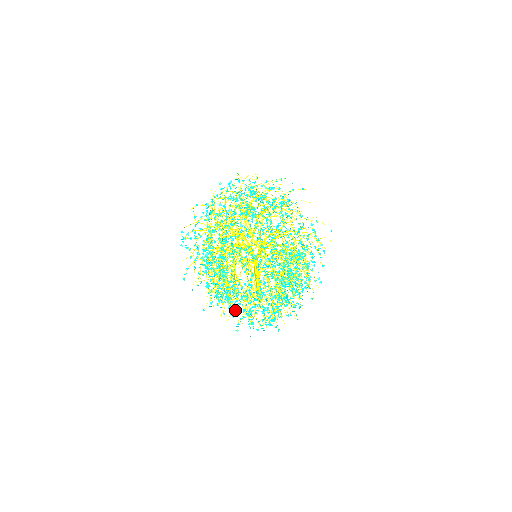
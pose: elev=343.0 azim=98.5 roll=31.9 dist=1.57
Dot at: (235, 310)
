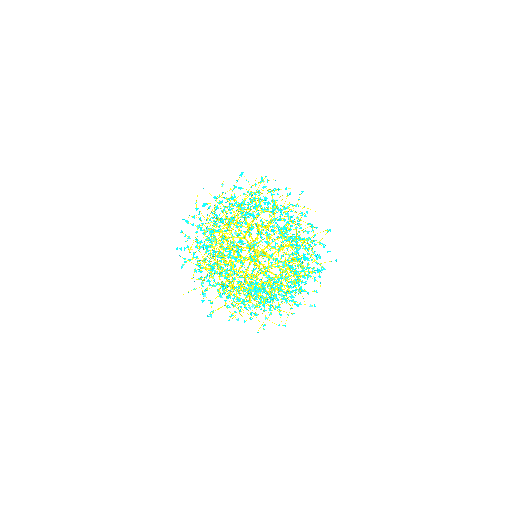
Dot at: (231, 291)
